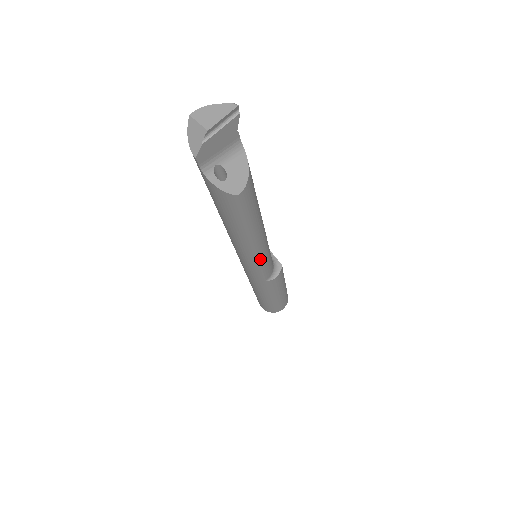
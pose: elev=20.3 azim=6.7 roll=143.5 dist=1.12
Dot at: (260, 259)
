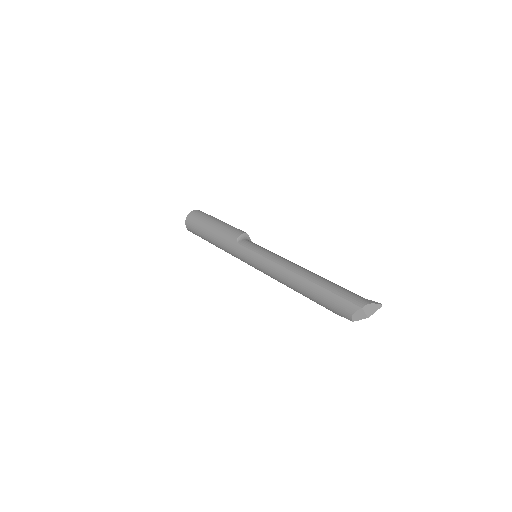
Dot at: occluded
